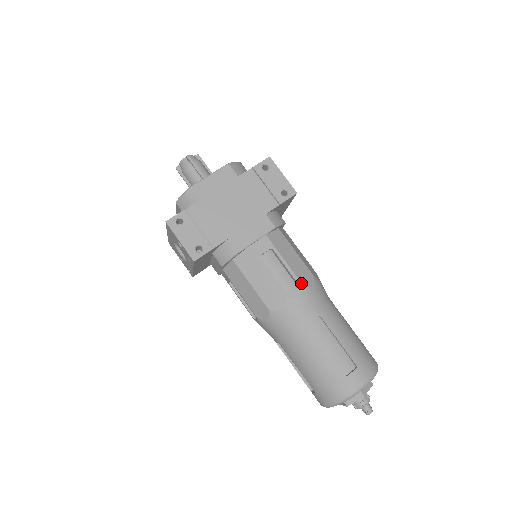
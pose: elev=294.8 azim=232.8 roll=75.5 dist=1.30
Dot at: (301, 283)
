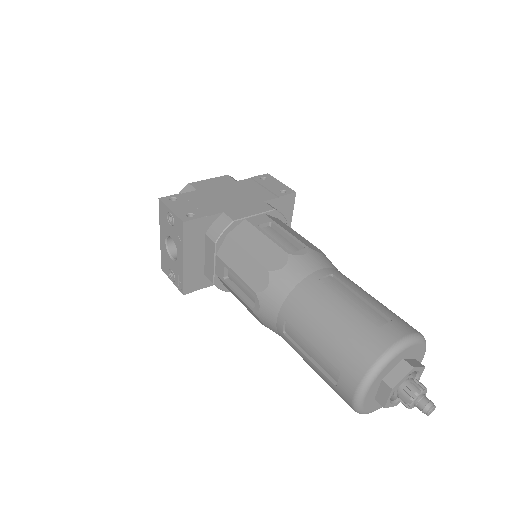
Dot at: (306, 245)
